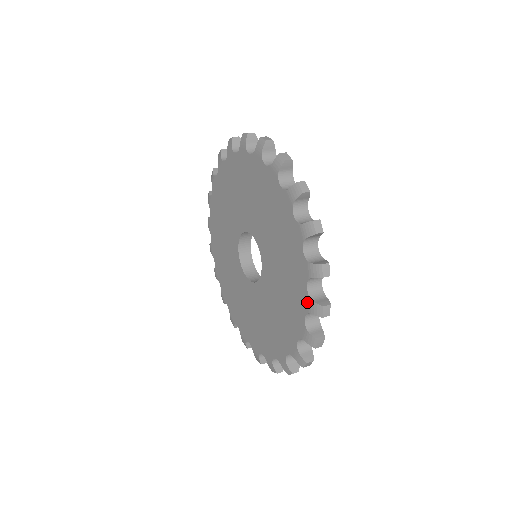
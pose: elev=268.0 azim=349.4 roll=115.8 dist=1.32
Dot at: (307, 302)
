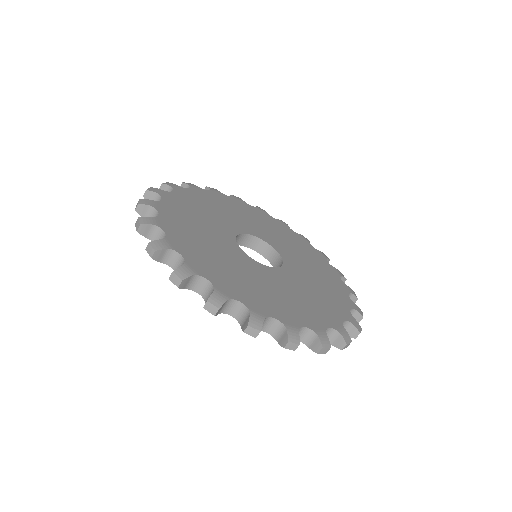
Dot at: occluded
